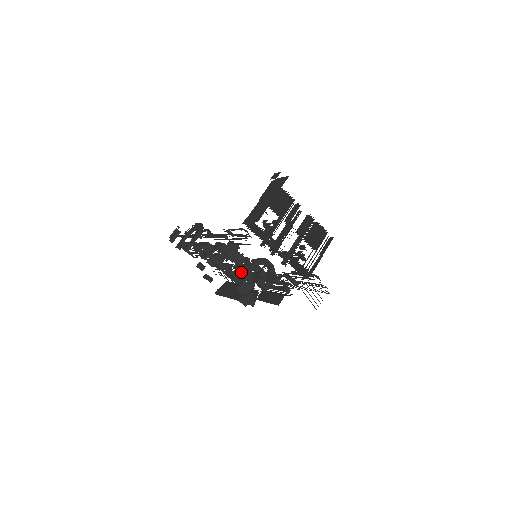
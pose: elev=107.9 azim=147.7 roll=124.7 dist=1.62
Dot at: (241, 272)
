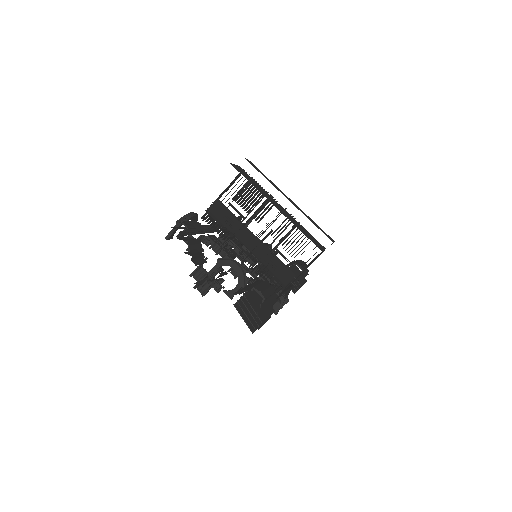
Dot at: (202, 270)
